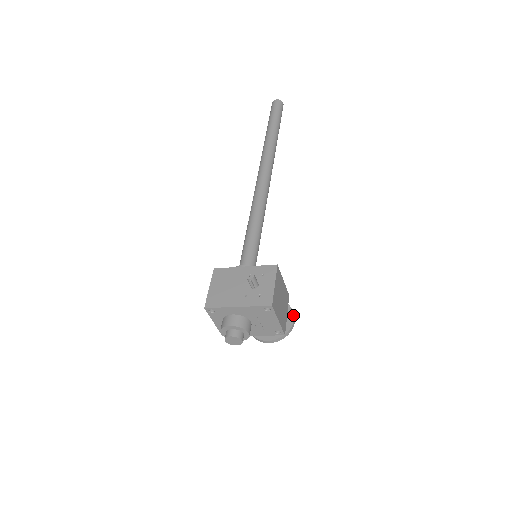
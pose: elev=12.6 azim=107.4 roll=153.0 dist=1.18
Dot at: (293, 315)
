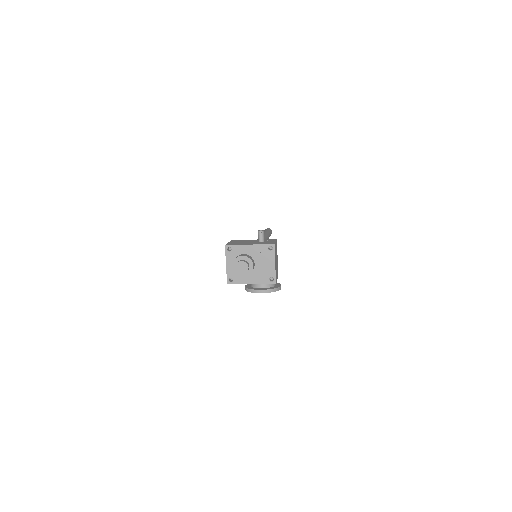
Dot at: (280, 284)
